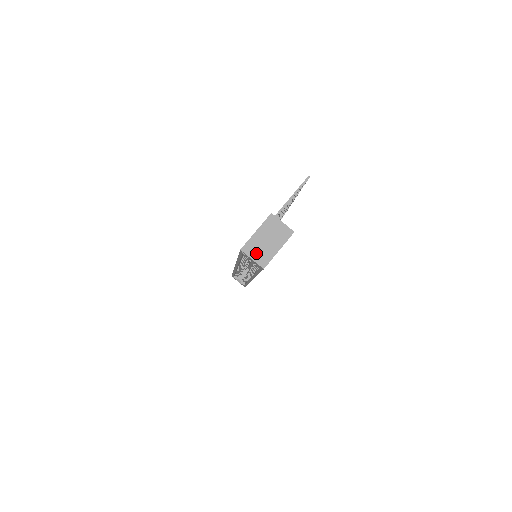
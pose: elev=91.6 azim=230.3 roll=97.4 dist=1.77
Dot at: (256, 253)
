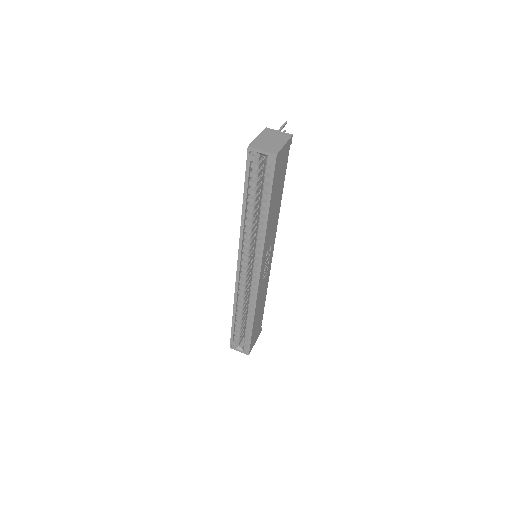
Dot at: (264, 147)
